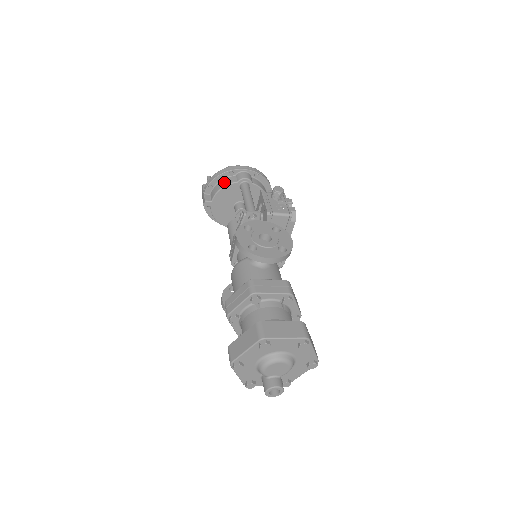
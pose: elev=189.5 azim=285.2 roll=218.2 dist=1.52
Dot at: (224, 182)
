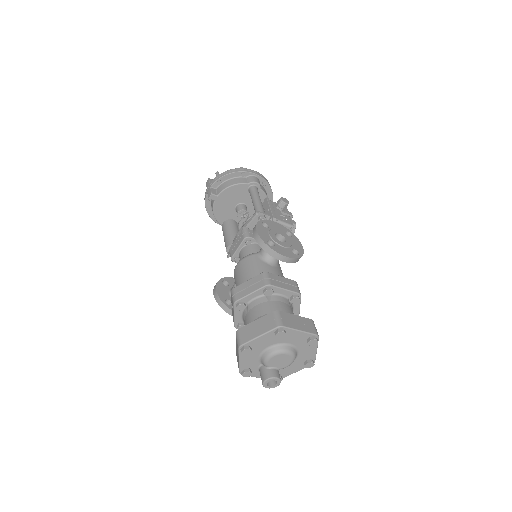
Dot at: (235, 181)
